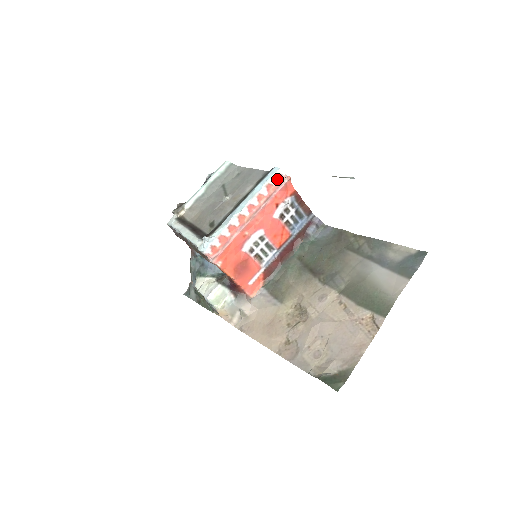
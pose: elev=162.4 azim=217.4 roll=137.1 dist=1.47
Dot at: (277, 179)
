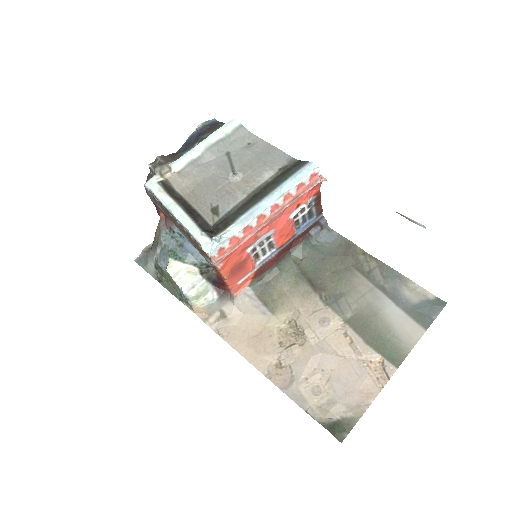
Dot at: (311, 178)
